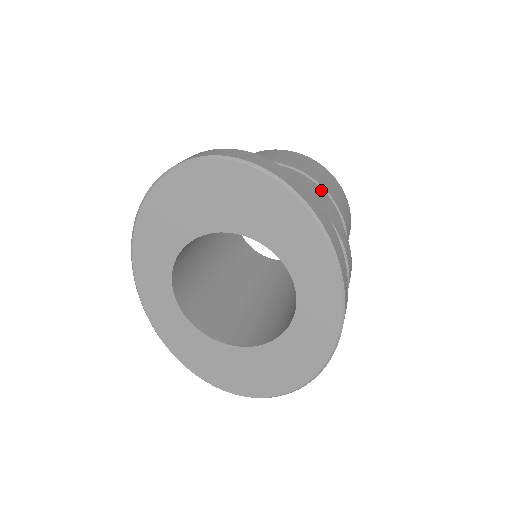
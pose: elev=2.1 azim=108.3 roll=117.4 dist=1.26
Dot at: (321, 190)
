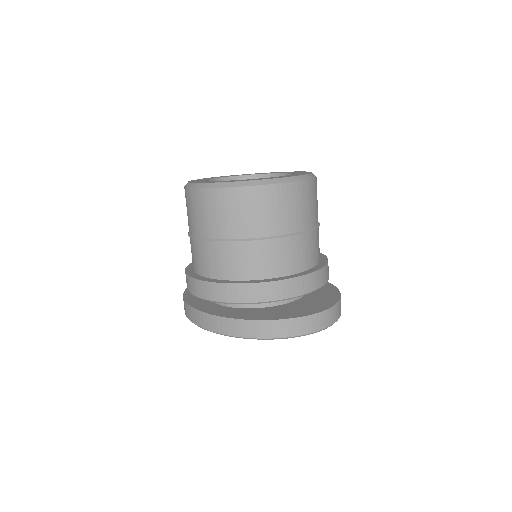
Dot at: occluded
